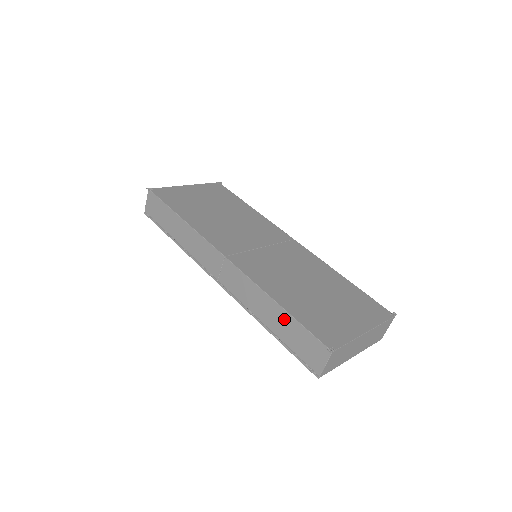
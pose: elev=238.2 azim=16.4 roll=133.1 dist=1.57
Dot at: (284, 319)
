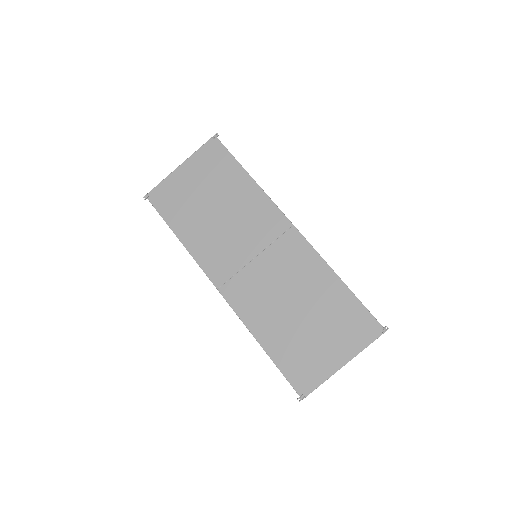
Dot at: occluded
